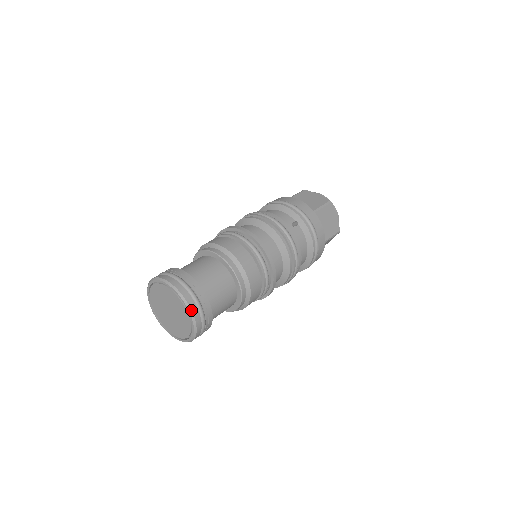
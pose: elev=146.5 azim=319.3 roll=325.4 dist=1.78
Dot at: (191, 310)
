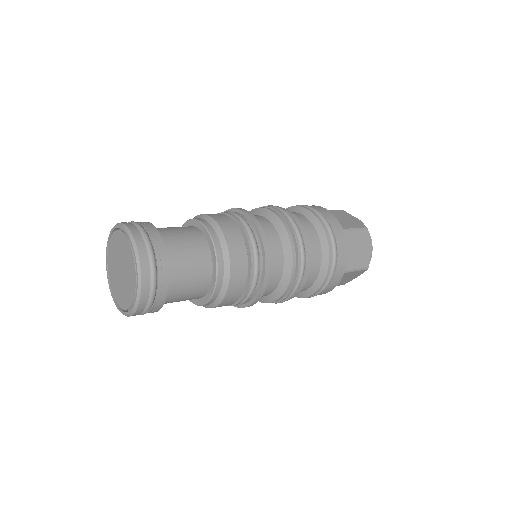
Dot at: (127, 227)
